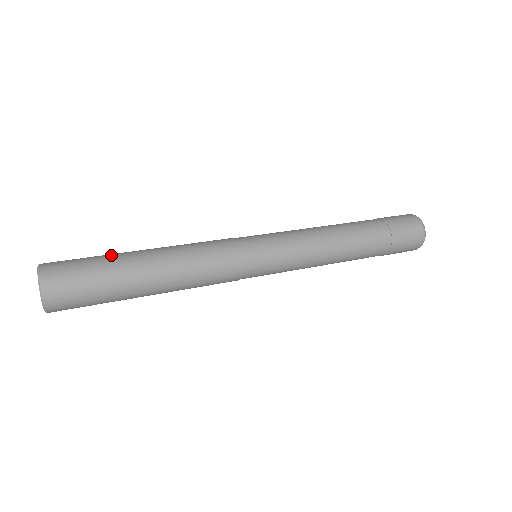
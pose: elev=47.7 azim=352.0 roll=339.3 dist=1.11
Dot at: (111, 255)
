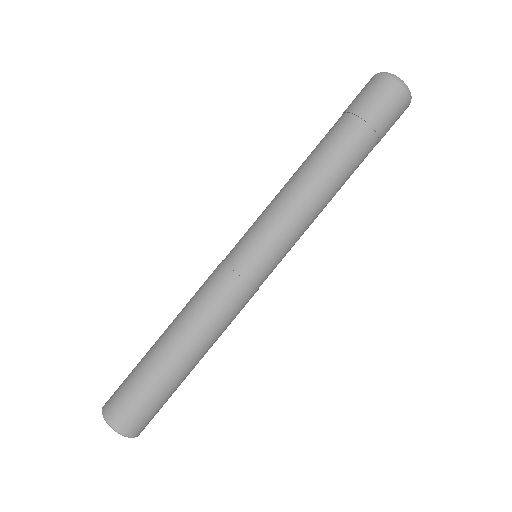
Dot at: (142, 358)
